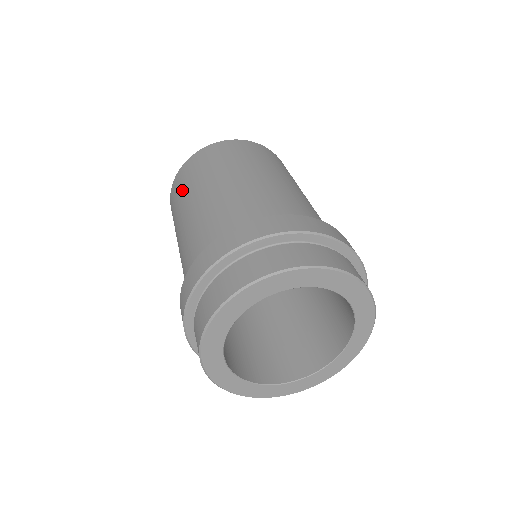
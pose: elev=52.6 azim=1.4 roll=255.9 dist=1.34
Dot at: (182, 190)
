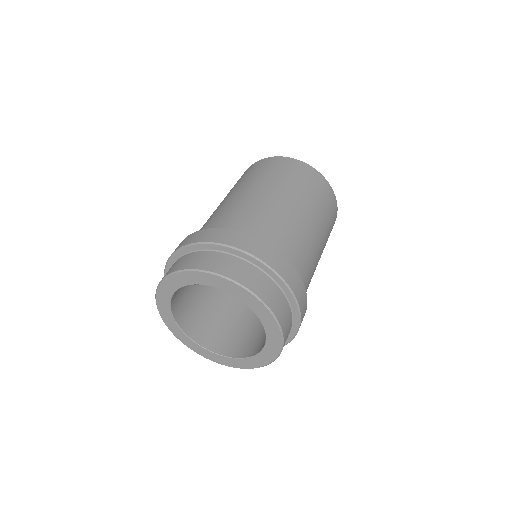
Dot at: (264, 172)
